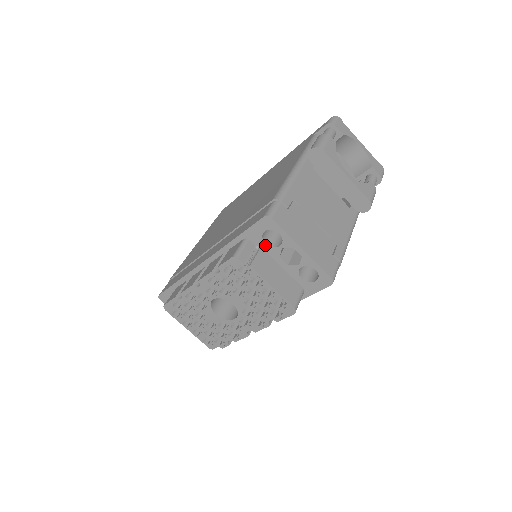
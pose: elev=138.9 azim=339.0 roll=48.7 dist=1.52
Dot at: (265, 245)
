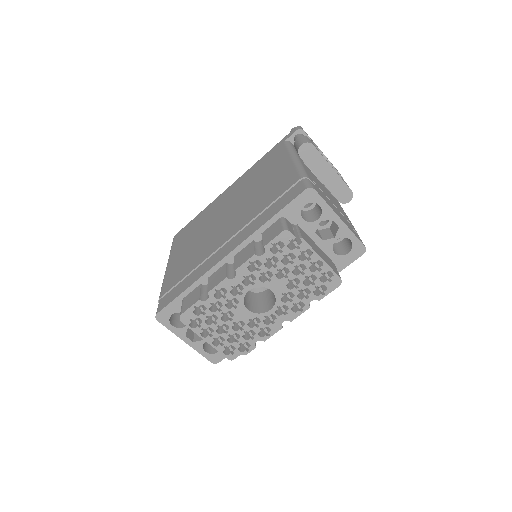
Dot at: (302, 221)
